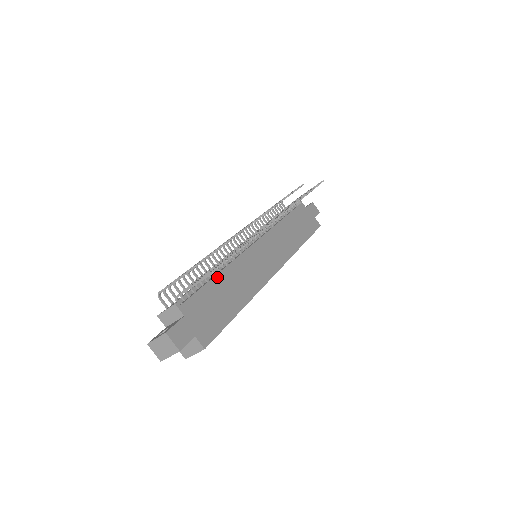
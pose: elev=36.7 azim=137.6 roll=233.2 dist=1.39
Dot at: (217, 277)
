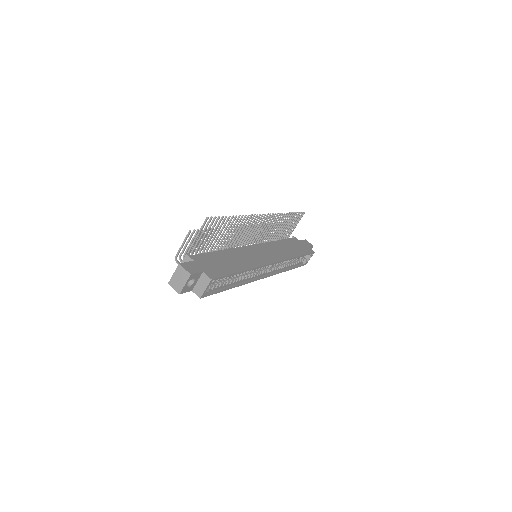
Dot at: (220, 251)
